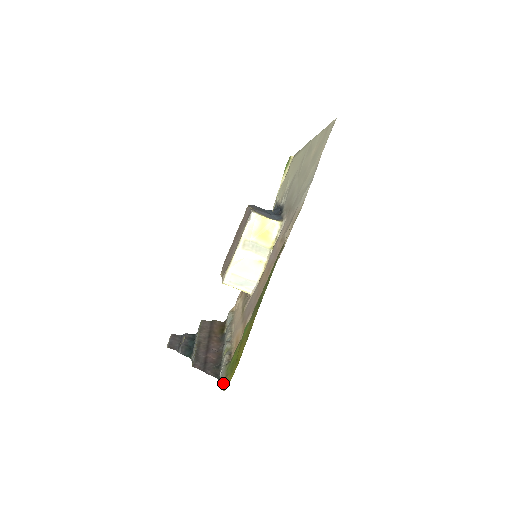
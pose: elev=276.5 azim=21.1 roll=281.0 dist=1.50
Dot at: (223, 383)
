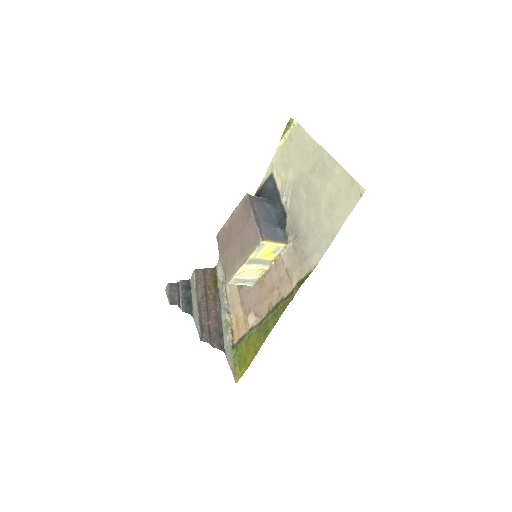
Dot at: (232, 369)
